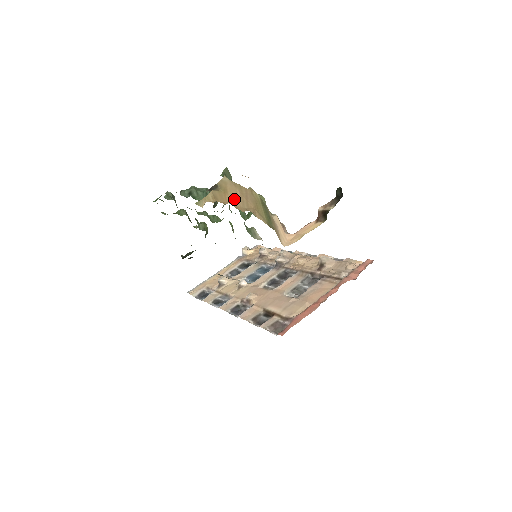
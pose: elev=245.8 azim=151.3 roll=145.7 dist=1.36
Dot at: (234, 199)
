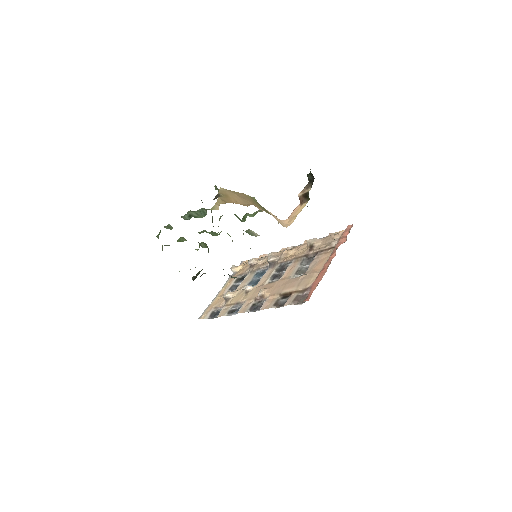
Dot at: (236, 200)
